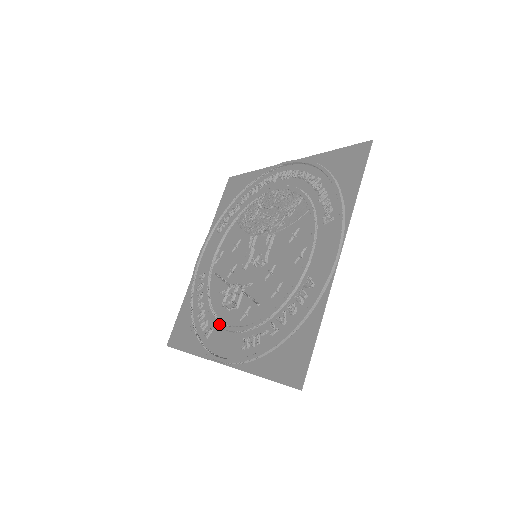
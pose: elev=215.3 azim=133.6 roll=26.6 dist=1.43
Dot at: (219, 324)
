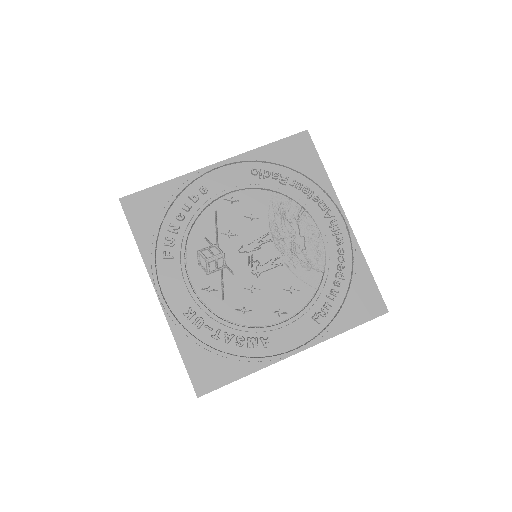
Dot at: (183, 266)
